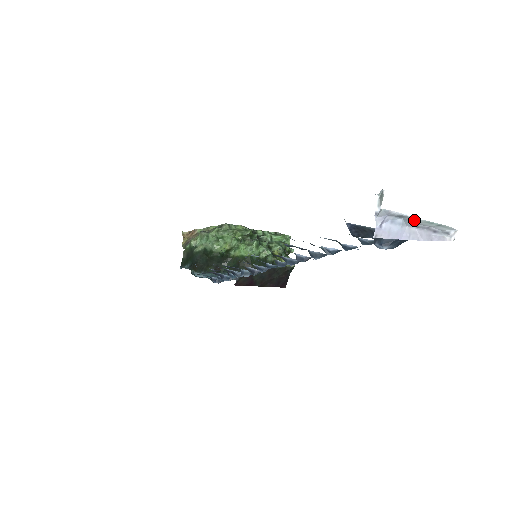
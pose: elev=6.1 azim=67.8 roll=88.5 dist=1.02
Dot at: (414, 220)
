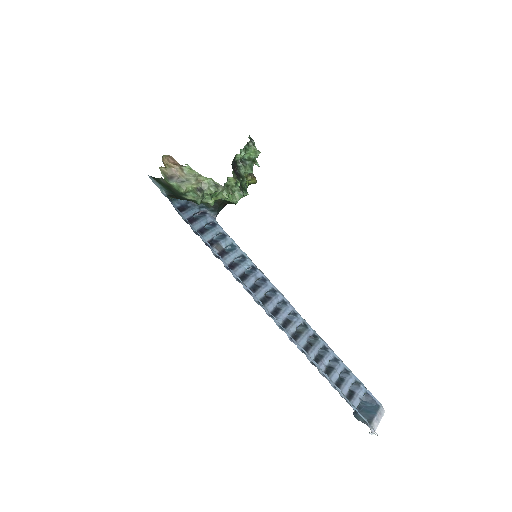
Dot at: (377, 423)
